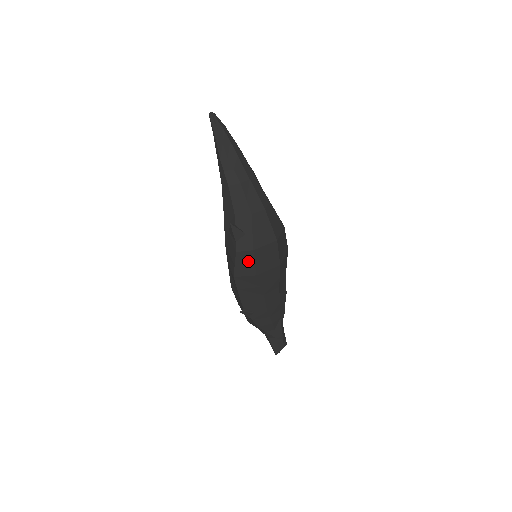
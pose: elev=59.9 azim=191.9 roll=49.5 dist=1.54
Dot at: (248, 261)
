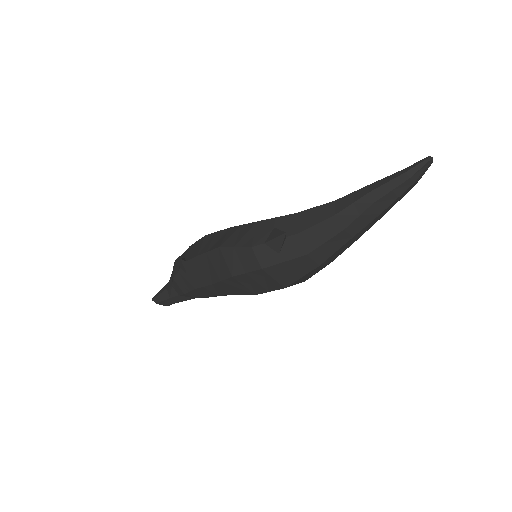
Dot at: (246, 264)
